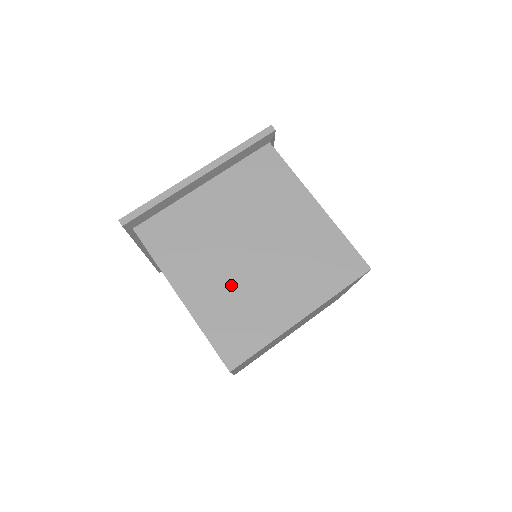
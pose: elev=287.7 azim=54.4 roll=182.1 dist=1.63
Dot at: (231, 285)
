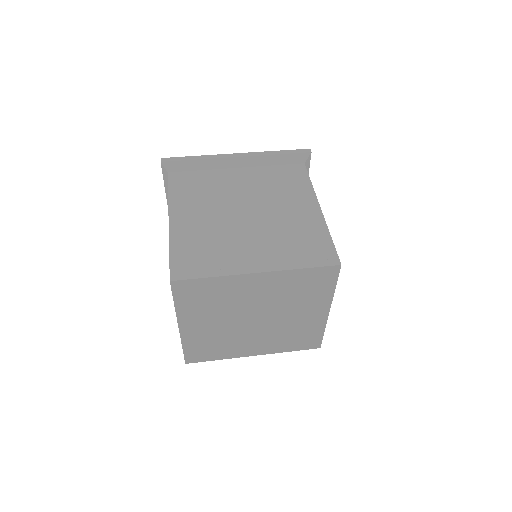
Dot at: (214, 229)
